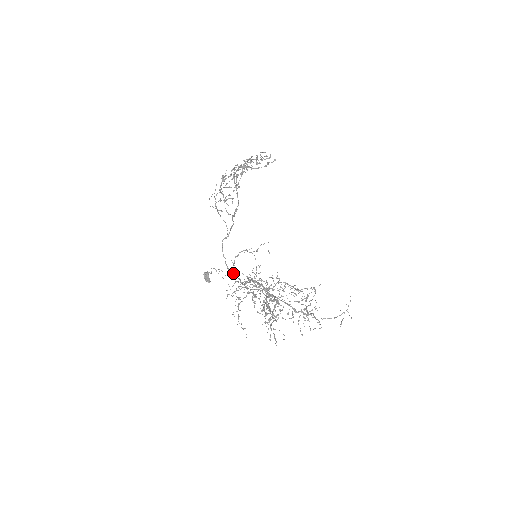
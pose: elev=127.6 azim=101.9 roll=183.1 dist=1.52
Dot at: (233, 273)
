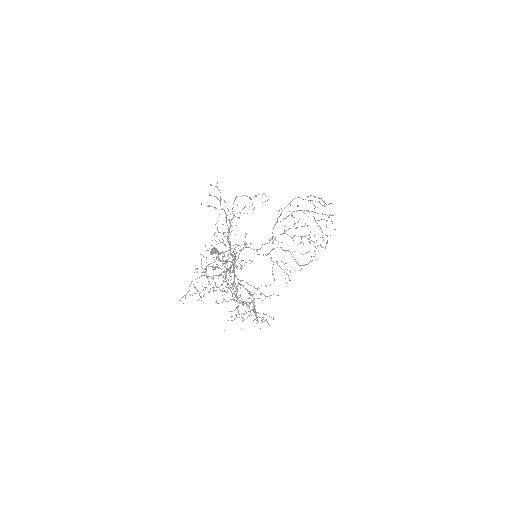
Dot at: occluded
